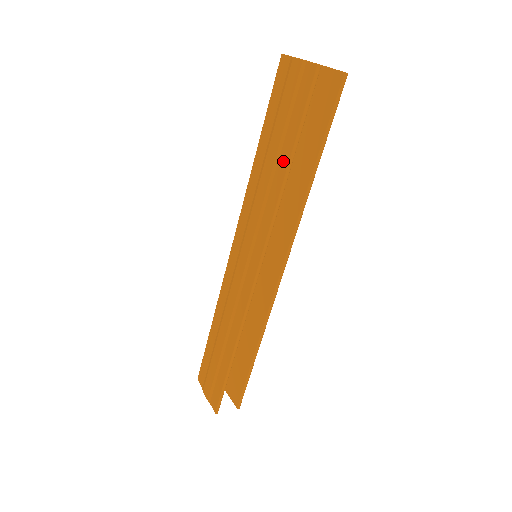
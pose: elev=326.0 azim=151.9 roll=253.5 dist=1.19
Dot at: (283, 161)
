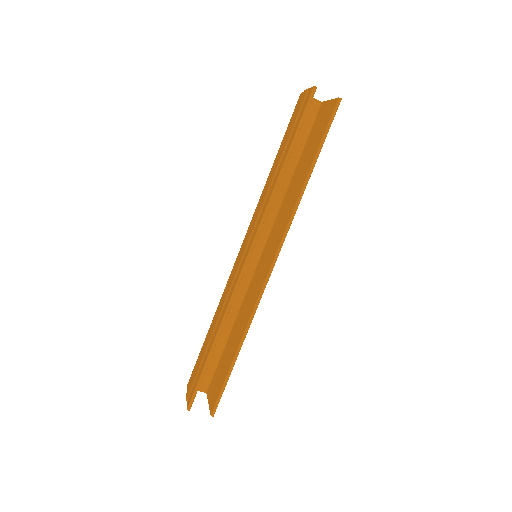
Dot at: (282, 162)
